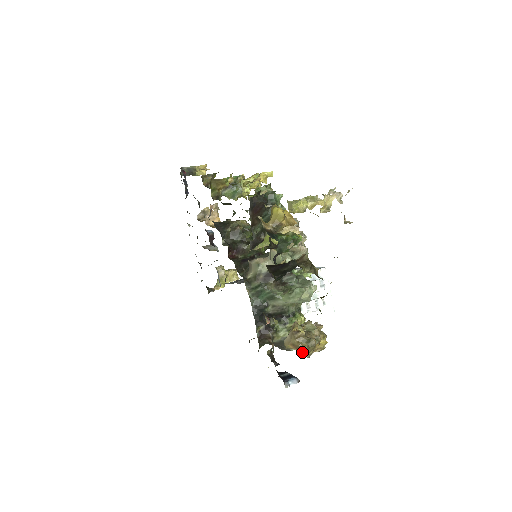
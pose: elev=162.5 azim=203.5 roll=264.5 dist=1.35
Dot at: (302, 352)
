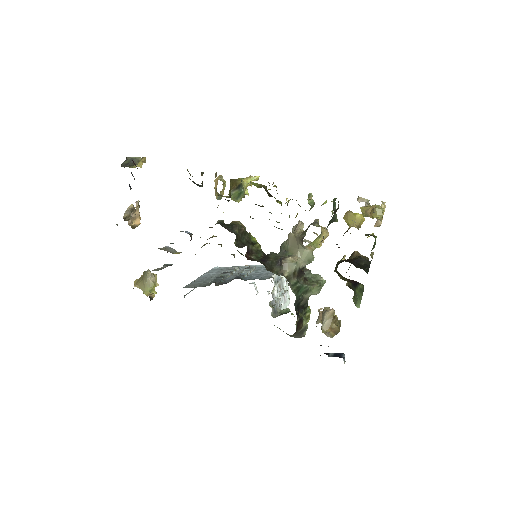
Dot at: (337, 333)
